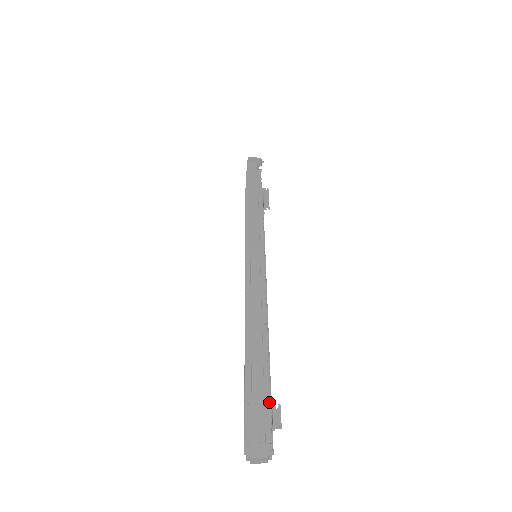
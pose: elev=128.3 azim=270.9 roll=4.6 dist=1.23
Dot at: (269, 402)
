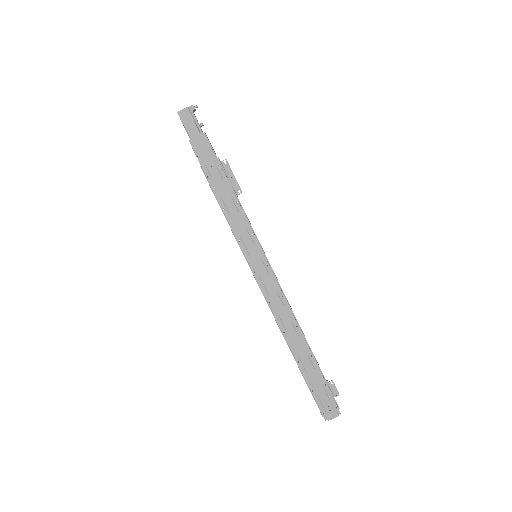
Dot at: (325, 384)
